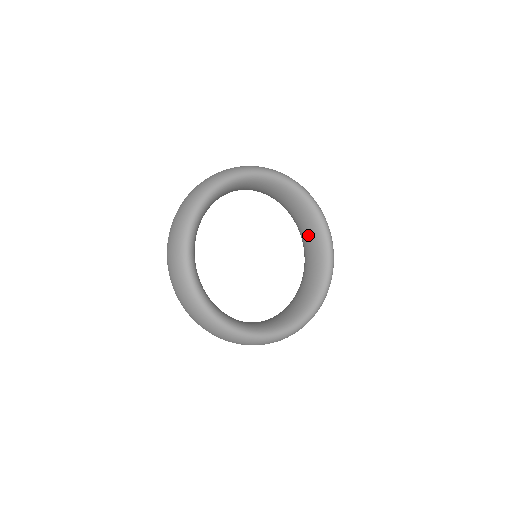
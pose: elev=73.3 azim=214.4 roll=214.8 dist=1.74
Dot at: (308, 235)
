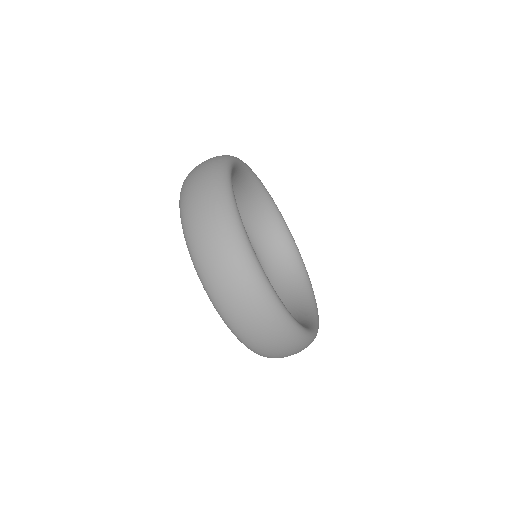
Dot at: (265, 229)
